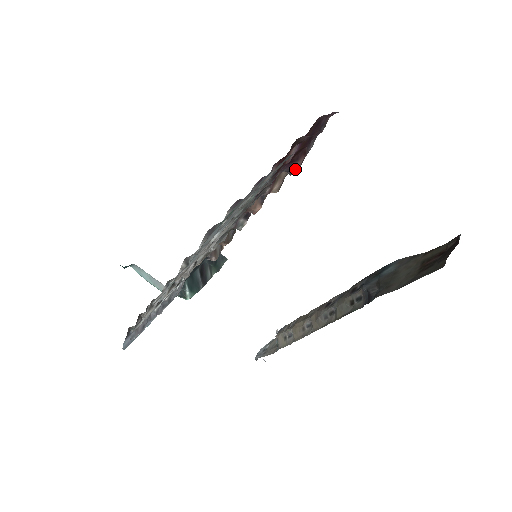
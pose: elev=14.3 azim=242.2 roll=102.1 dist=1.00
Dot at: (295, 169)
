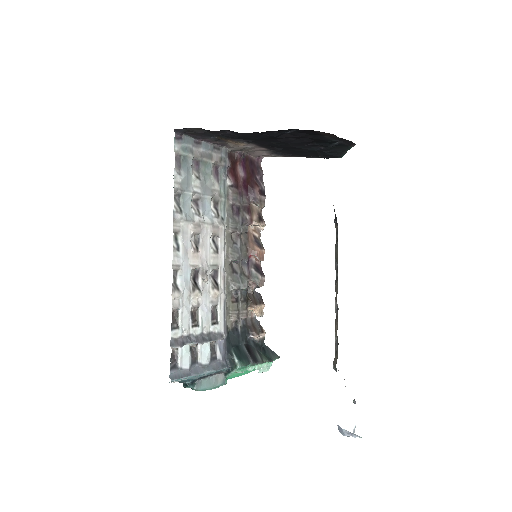
Dot at: (257, 197)
